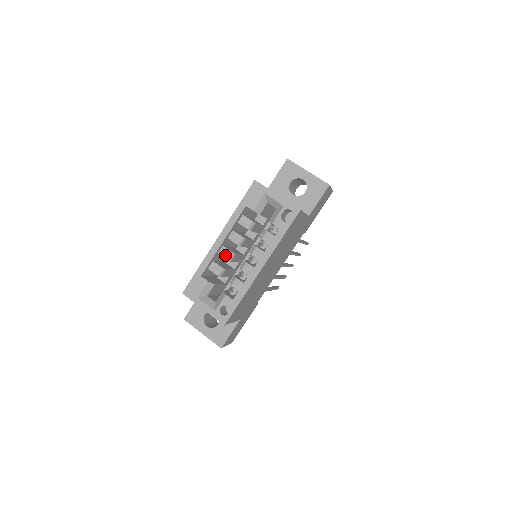
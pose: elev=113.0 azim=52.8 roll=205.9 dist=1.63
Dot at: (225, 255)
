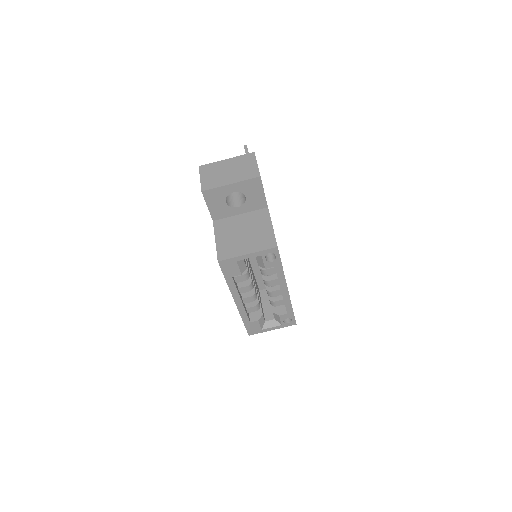
Dot at: (250, 301)
